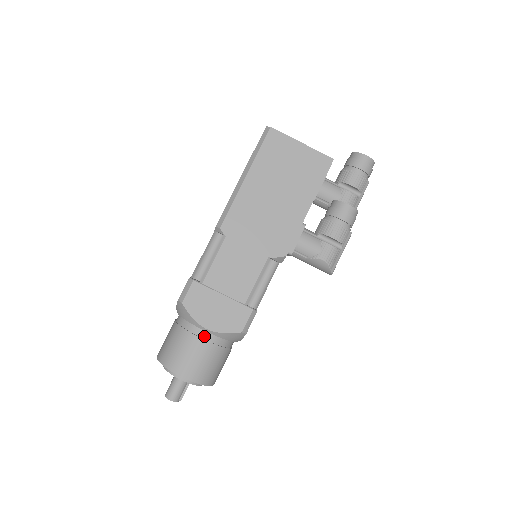
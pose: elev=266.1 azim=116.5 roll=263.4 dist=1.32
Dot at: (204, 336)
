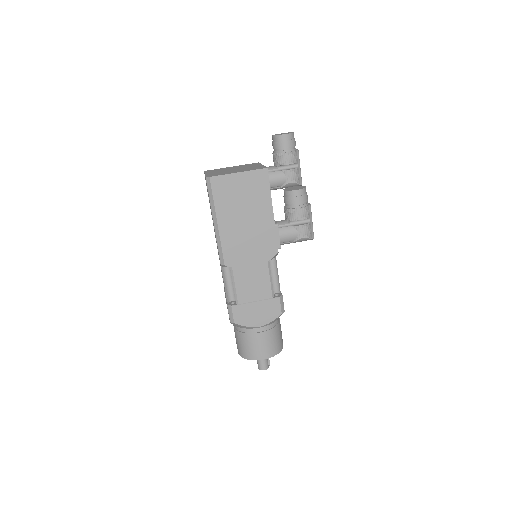
Dot at: (260, 330)
